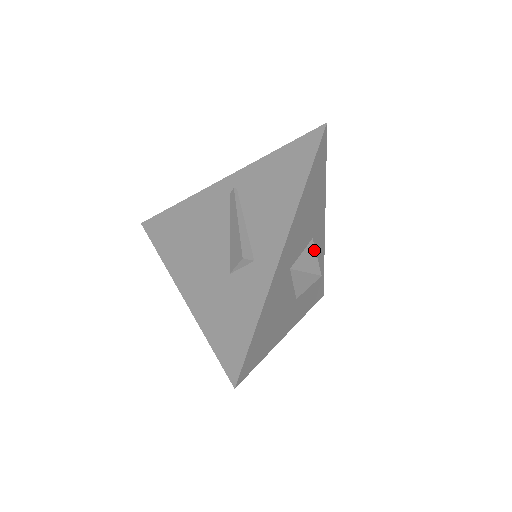
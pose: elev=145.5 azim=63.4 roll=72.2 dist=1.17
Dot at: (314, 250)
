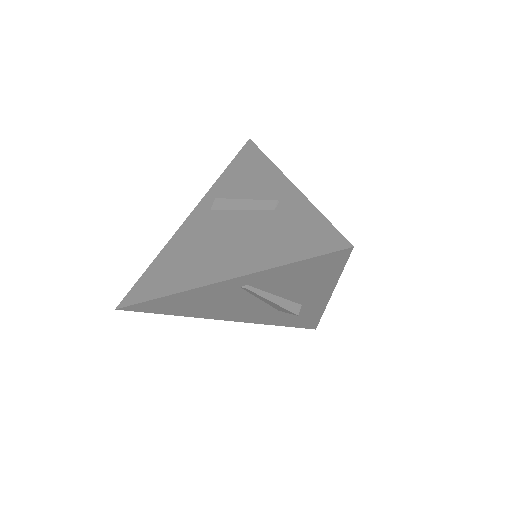
Dot at: occluded
